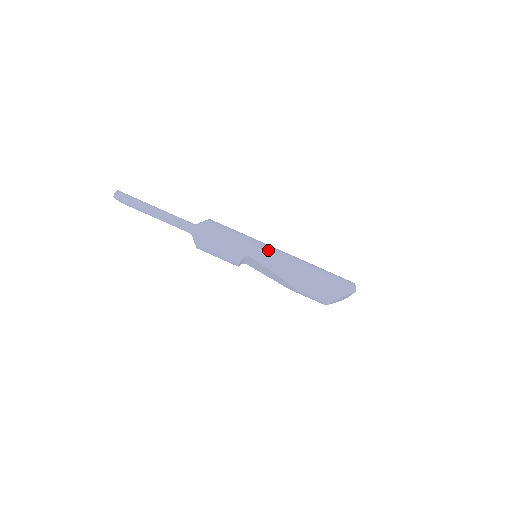
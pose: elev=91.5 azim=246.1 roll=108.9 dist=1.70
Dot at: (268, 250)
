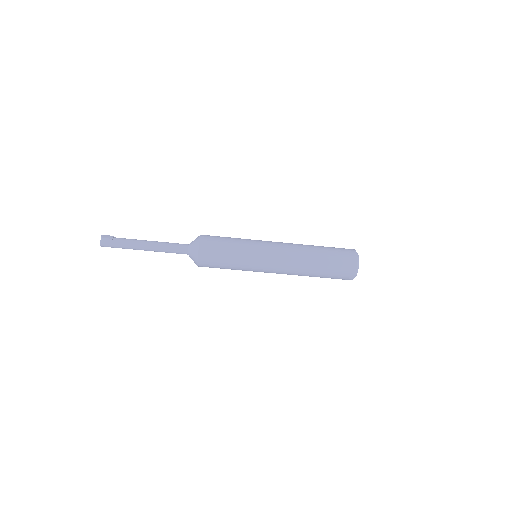
Dot at: (264, 271)
